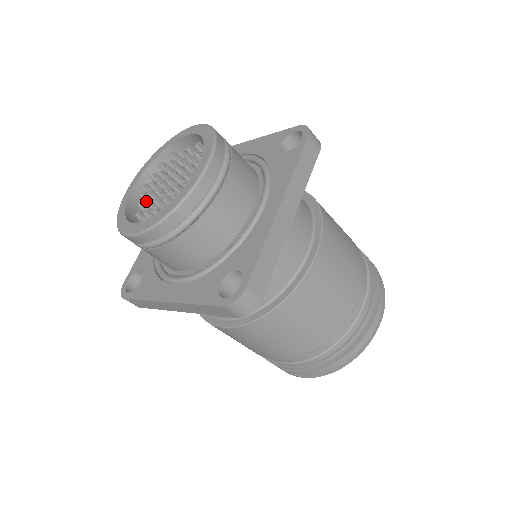
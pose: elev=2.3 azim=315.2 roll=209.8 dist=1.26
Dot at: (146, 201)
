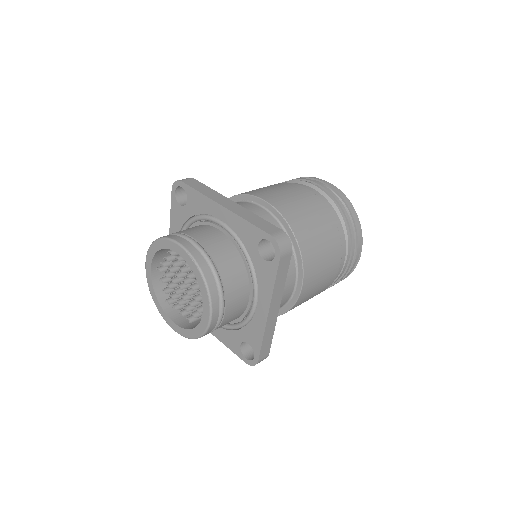
Dot at: (166, 282)
